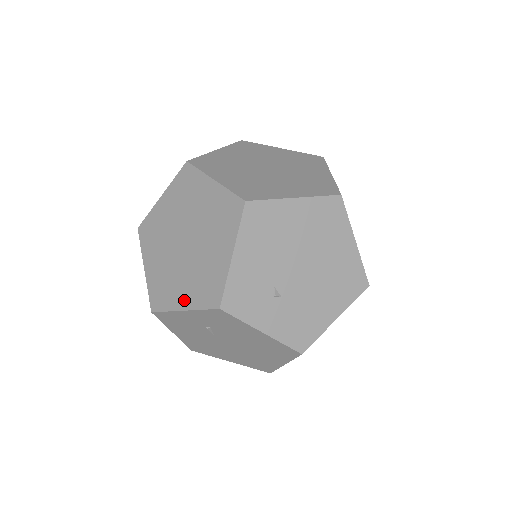
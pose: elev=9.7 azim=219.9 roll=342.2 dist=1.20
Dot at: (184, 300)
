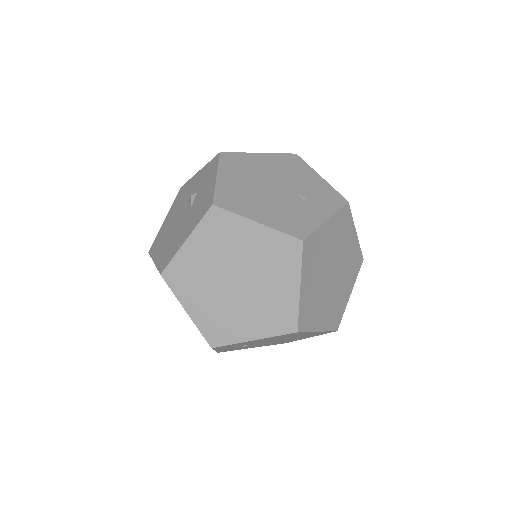
Dot at: (194, 309)
